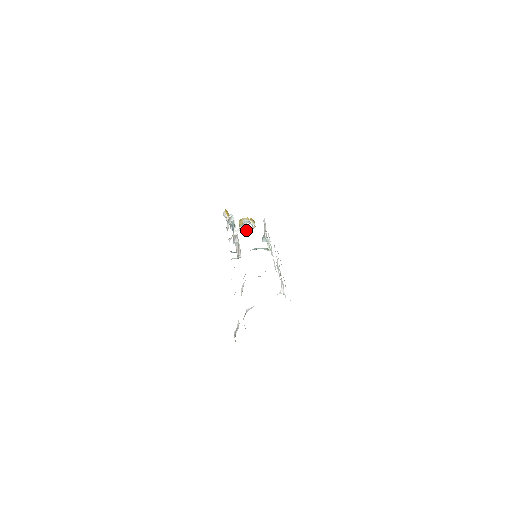
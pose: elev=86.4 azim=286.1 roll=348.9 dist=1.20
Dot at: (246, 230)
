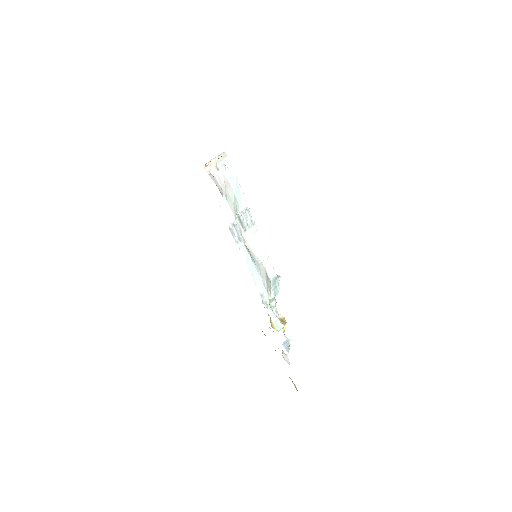
Dot at: occluded
